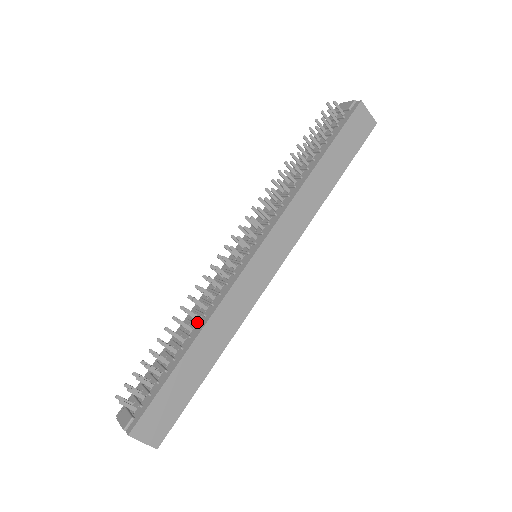
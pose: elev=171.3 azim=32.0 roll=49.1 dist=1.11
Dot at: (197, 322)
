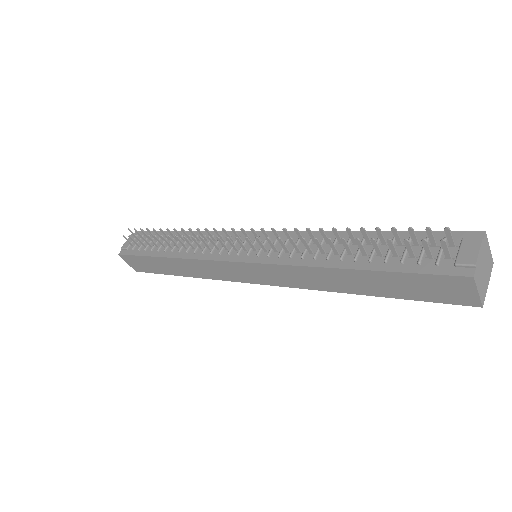
Dot at: (185, 247)
